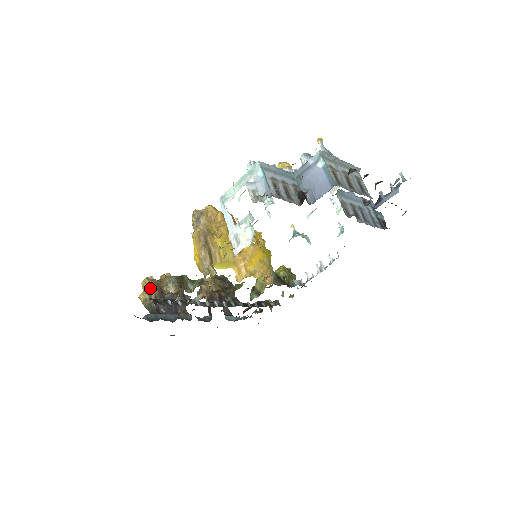
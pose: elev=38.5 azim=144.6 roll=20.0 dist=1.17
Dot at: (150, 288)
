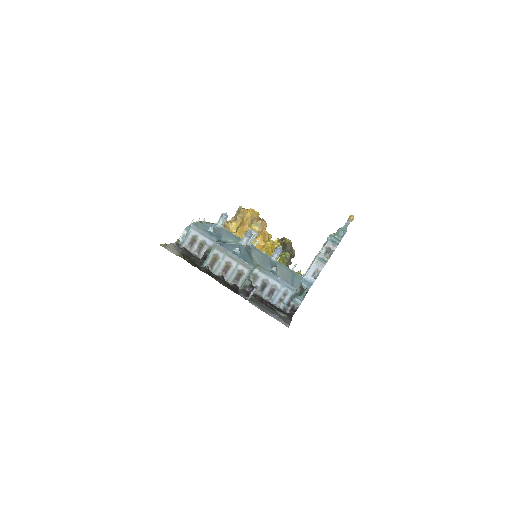
Dot at: occluded
